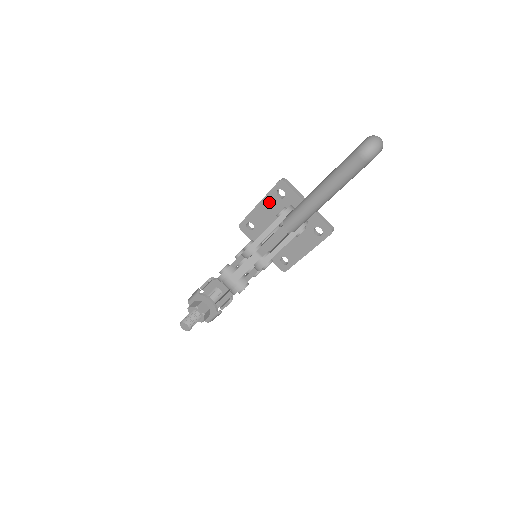
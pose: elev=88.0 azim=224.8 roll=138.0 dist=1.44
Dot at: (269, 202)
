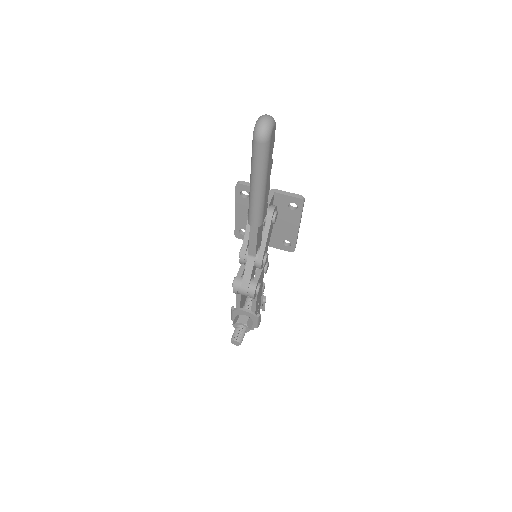
Dot at: (241, 206)
